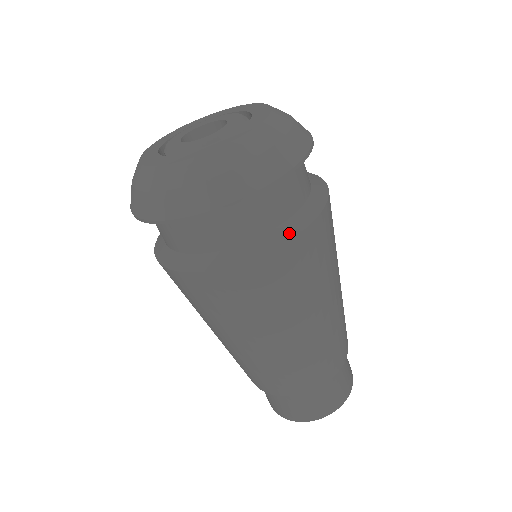
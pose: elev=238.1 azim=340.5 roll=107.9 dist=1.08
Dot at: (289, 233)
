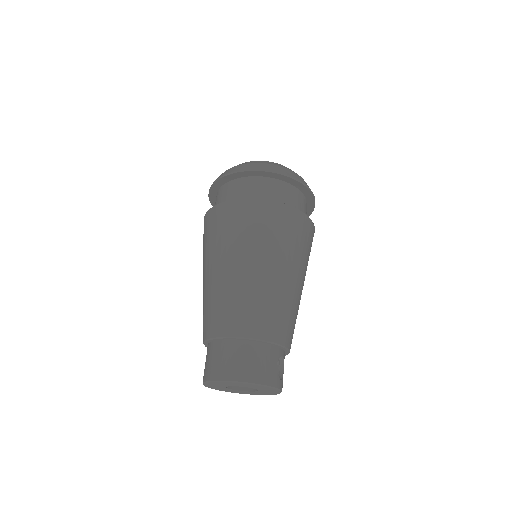
Dot at: (255, 198)
